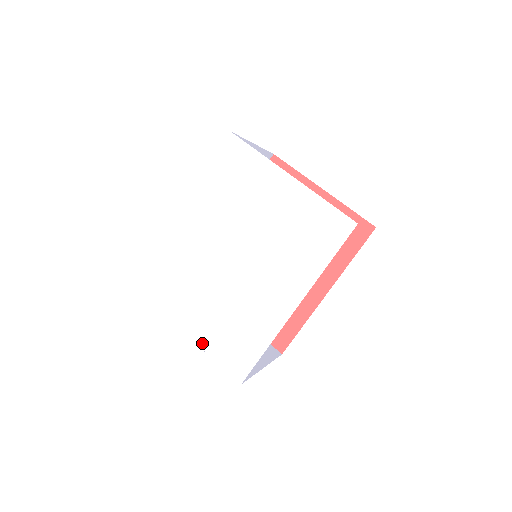
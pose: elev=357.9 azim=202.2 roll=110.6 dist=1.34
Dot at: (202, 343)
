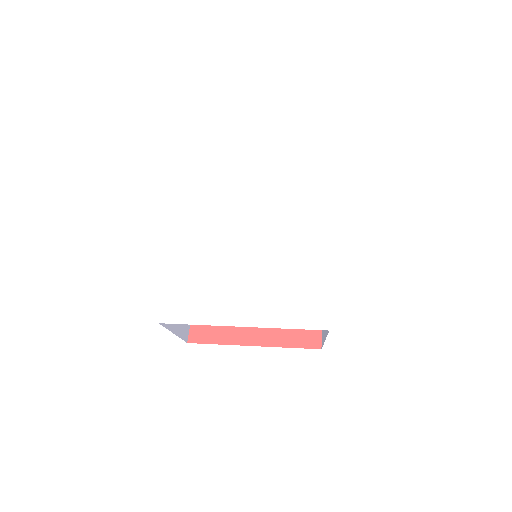
Dot at: (270, 322)
